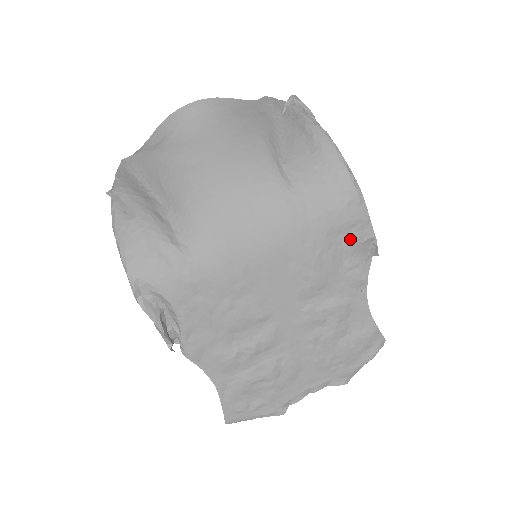
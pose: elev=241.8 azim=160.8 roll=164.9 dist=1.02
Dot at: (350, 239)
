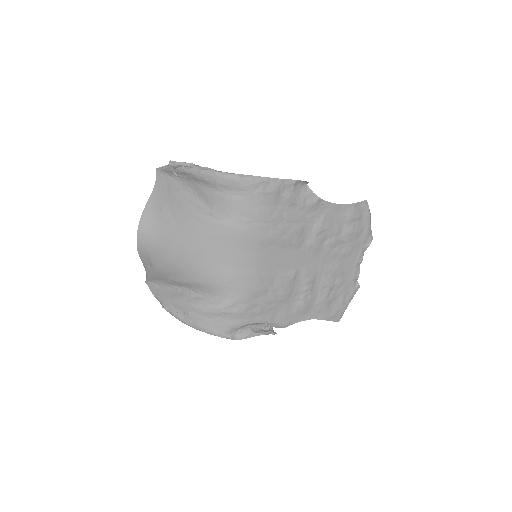
Dot at: (286, 199)
